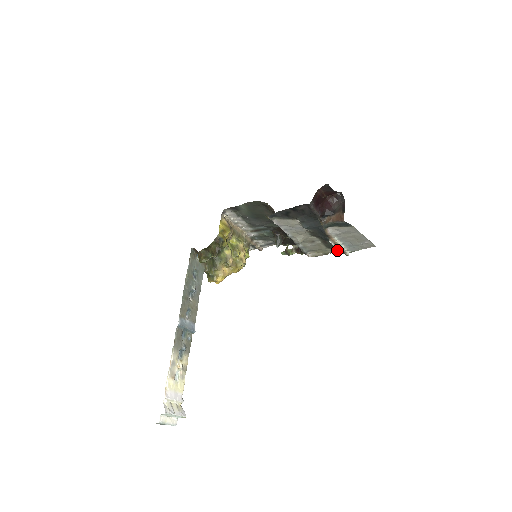
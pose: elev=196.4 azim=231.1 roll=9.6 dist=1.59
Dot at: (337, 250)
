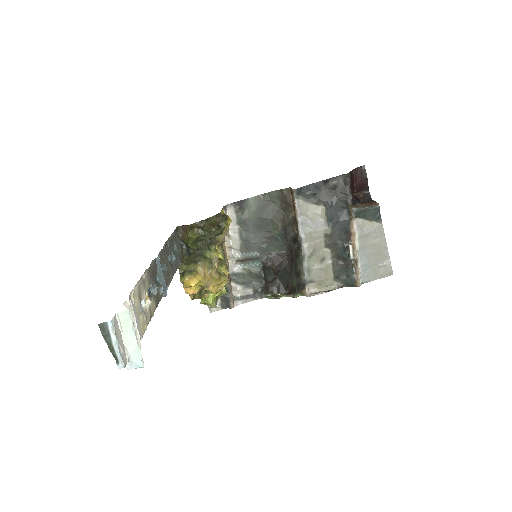
Dot at: (344, 285)
